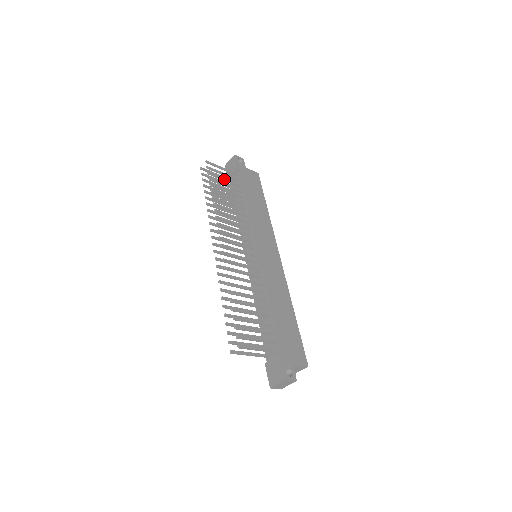
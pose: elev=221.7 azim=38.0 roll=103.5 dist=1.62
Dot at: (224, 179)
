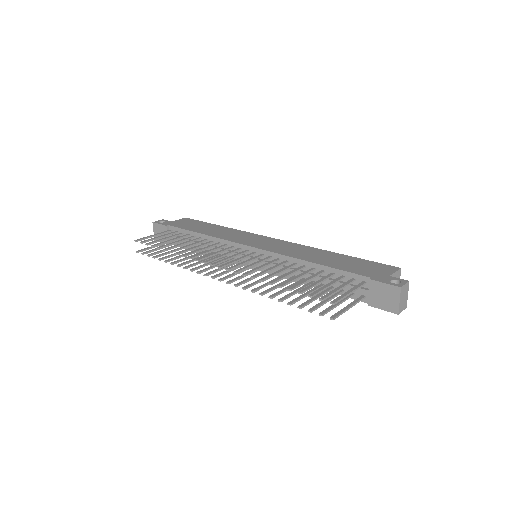
Dot at: (164, 238)
